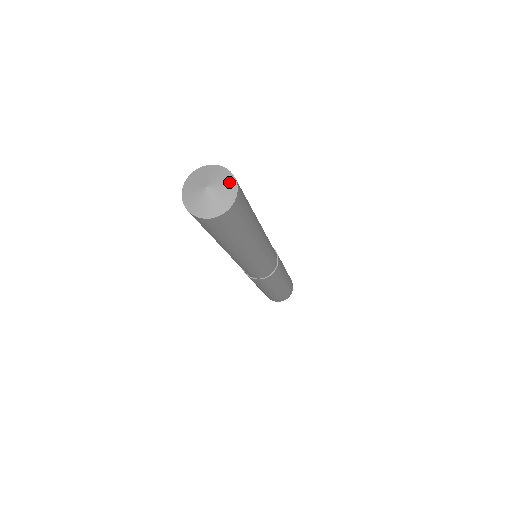
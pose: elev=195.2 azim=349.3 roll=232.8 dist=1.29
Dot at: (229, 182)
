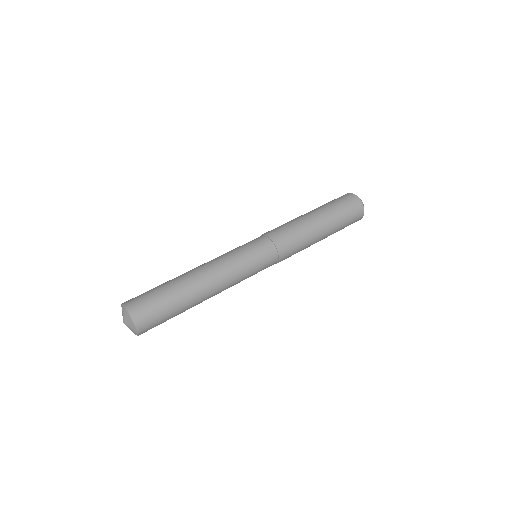
Dot at: (134, 329)
